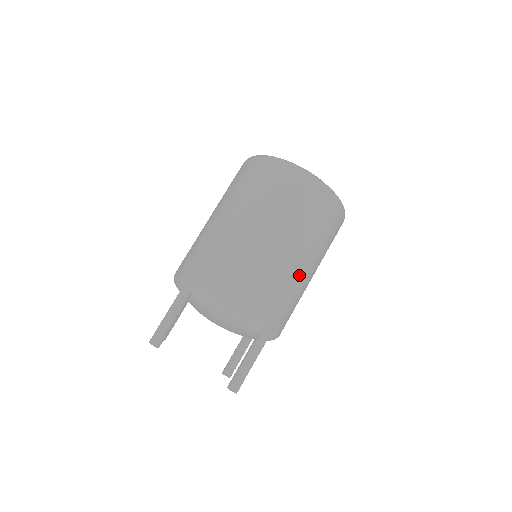
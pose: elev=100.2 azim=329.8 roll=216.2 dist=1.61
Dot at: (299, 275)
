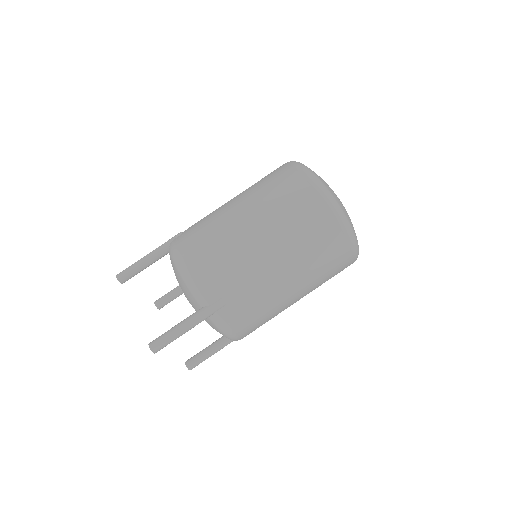
Dot at: occluded
